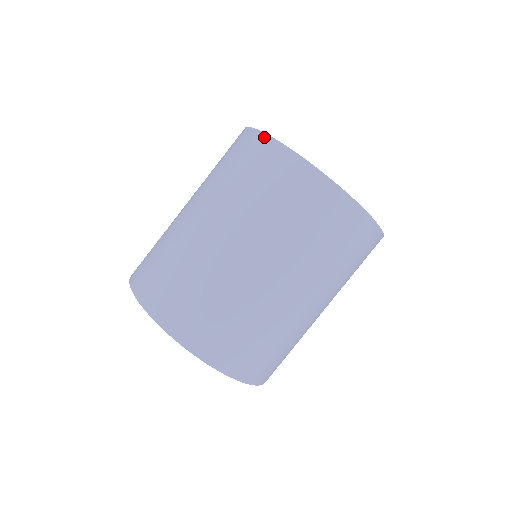
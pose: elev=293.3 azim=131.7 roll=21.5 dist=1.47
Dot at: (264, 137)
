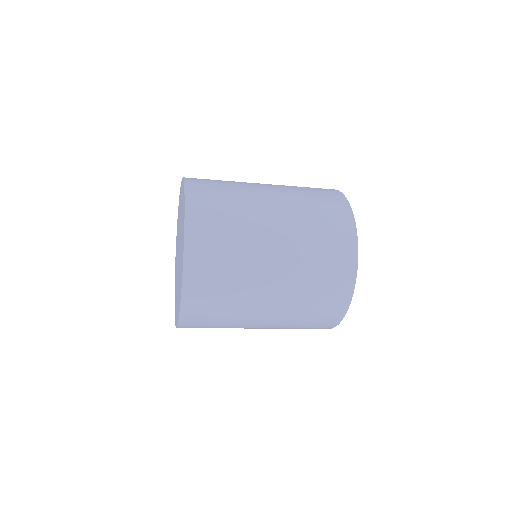
Dot at: (345, 200)
